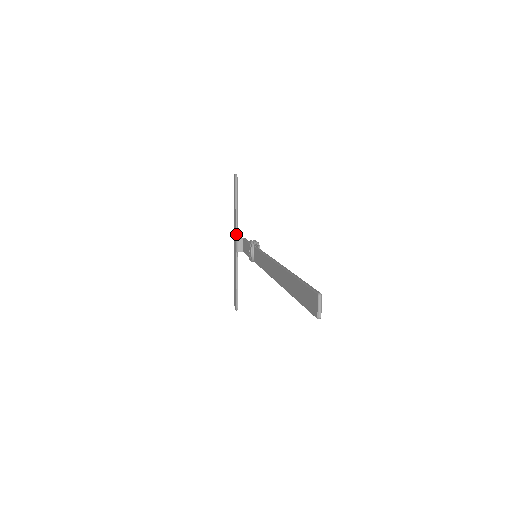
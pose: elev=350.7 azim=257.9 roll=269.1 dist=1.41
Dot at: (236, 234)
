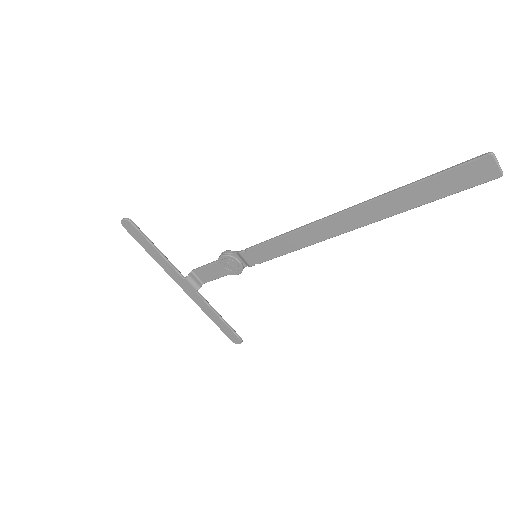
Dot at: (181, 275)
